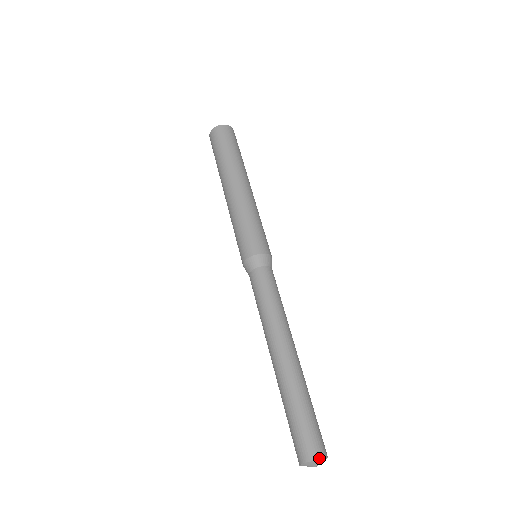
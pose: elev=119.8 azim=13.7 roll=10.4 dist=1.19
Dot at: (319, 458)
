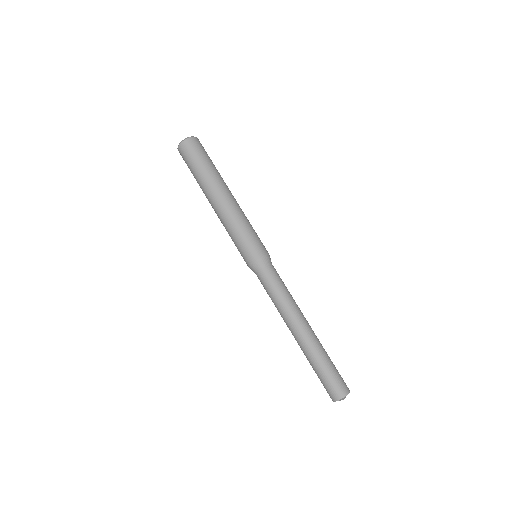
Dot at: occluded
